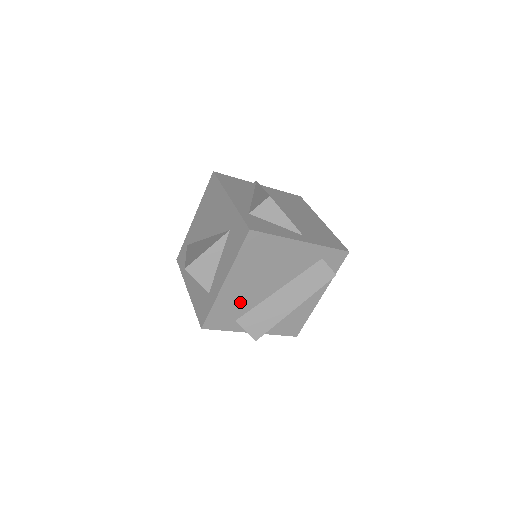
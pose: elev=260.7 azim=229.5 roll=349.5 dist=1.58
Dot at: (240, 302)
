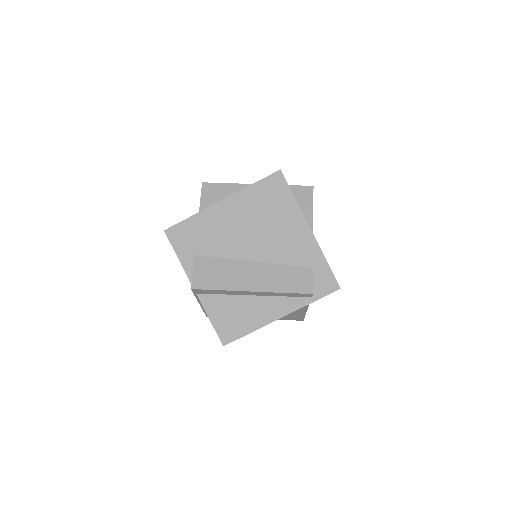
Dot at: (215, 238)
